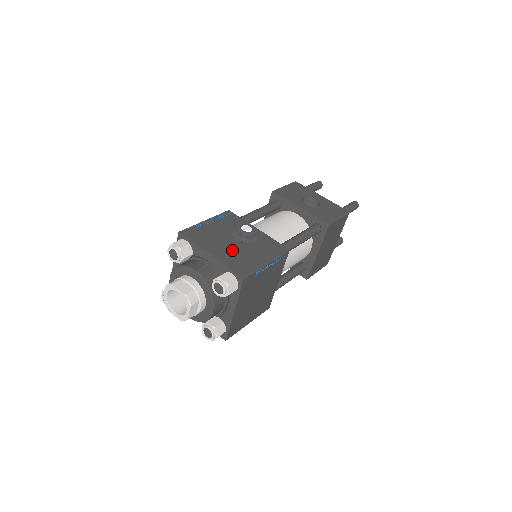
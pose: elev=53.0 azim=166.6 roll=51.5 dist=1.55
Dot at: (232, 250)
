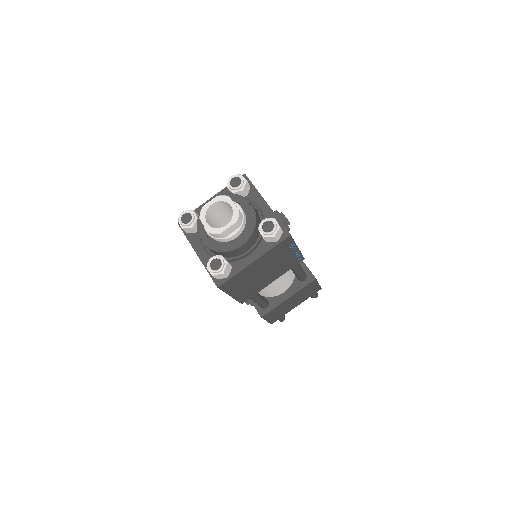
Dot at: occluded
